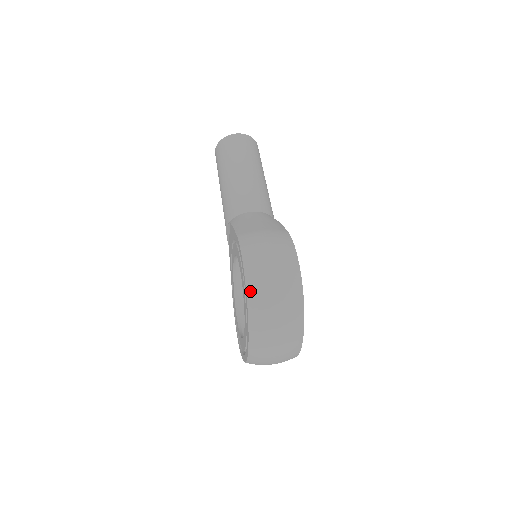
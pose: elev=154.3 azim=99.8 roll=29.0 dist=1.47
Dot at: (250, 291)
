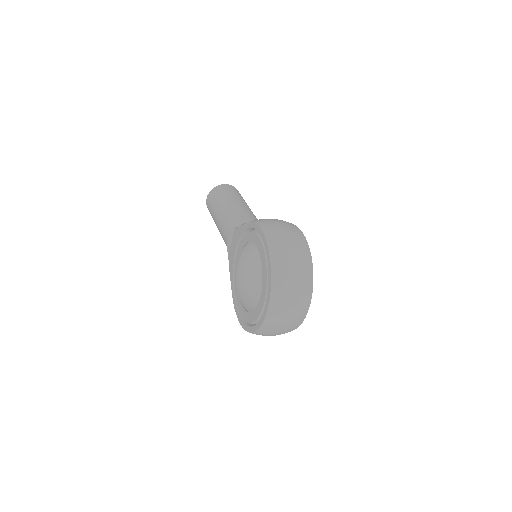
Dot at: (271, 247)
